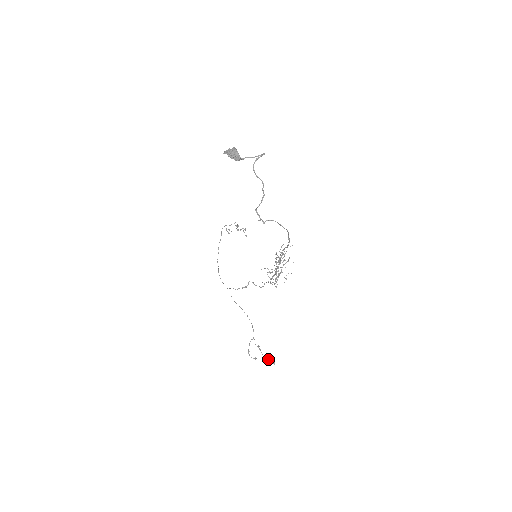
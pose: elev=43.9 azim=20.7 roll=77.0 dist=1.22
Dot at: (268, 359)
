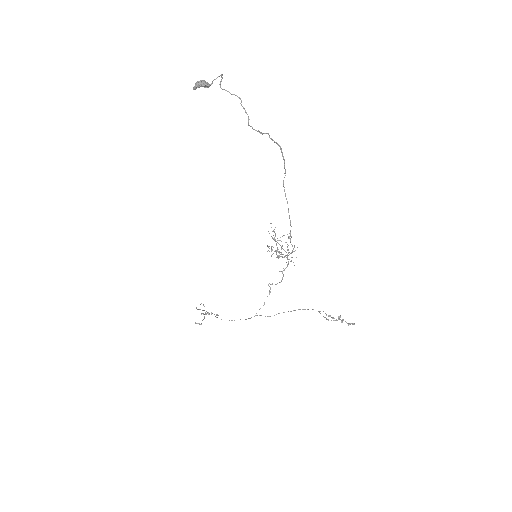
Dot at: occluded
